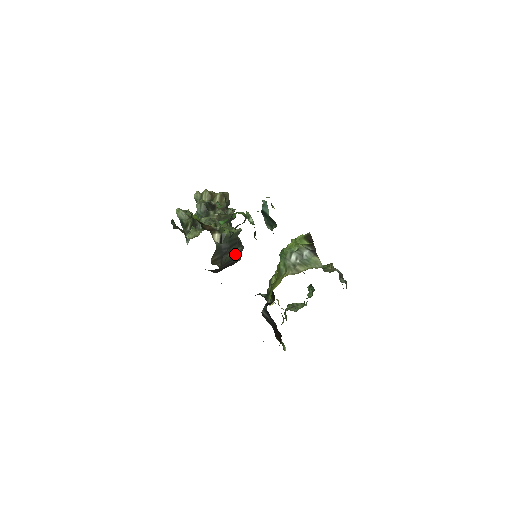
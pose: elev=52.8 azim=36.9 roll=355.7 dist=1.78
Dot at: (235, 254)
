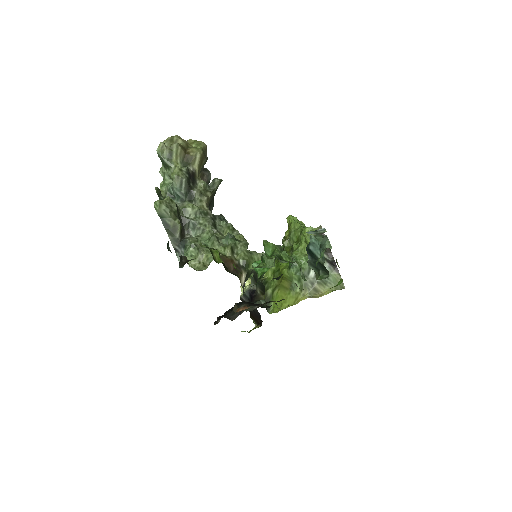
Dot at: occluded
